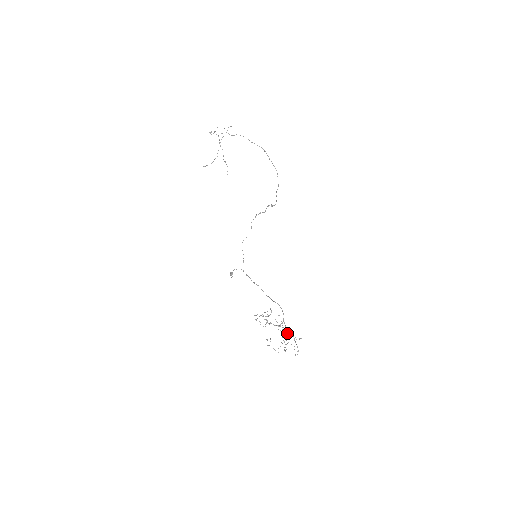
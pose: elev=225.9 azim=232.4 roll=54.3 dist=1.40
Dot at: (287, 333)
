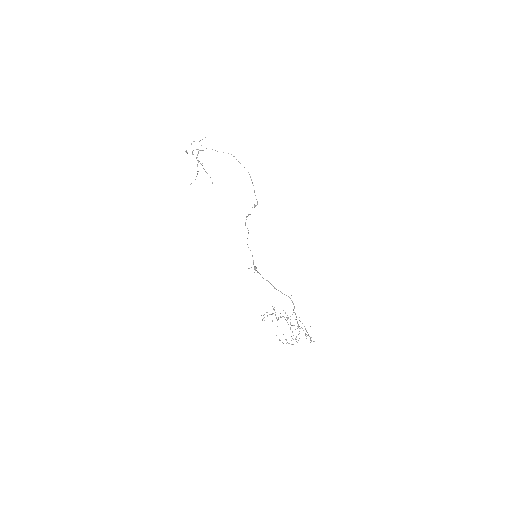
Dot at: occluded
